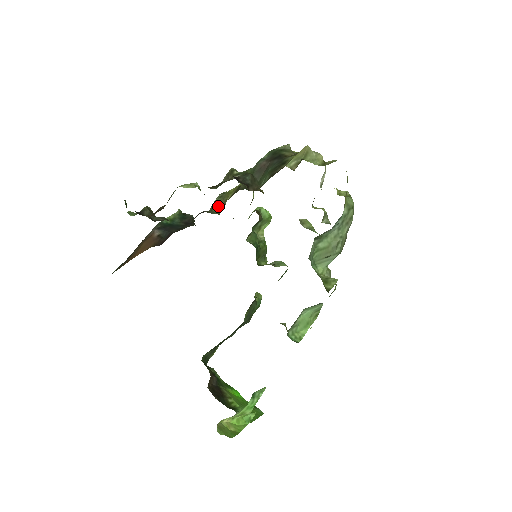
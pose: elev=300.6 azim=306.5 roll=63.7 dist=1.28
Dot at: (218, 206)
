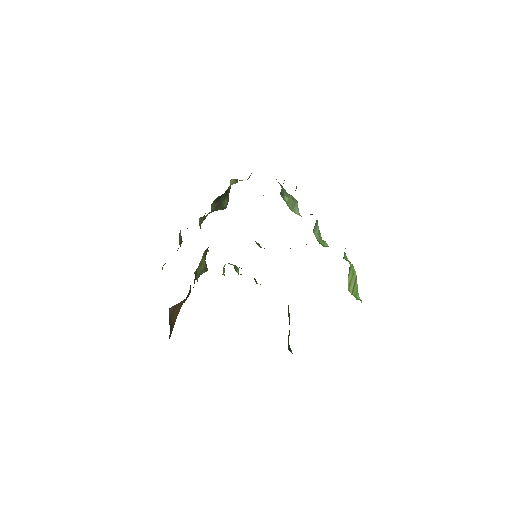
Dot at: (201, 272)
